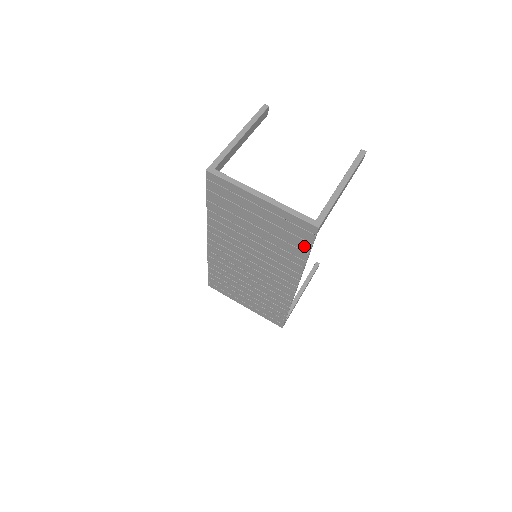
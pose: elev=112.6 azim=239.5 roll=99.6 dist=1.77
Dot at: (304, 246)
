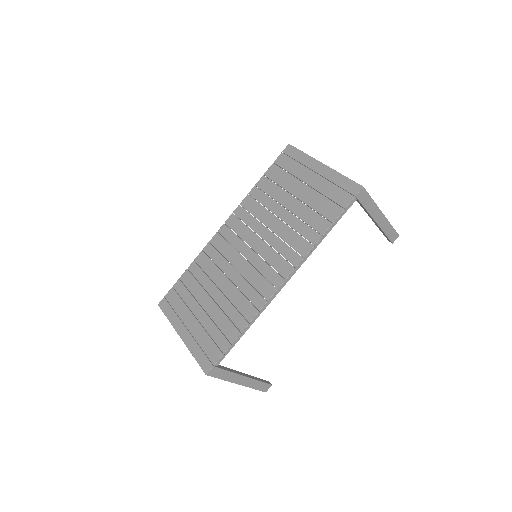
Dot at: (333, 213)
